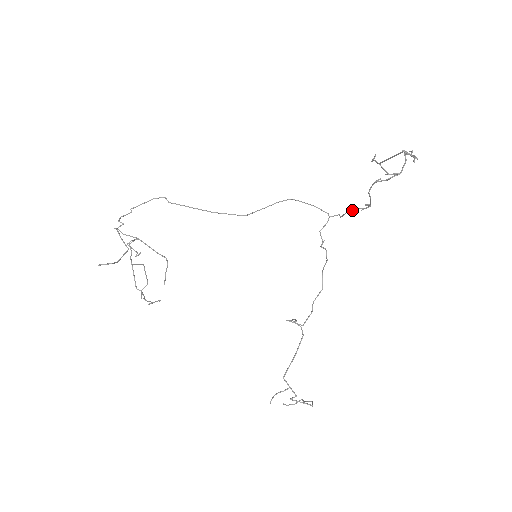
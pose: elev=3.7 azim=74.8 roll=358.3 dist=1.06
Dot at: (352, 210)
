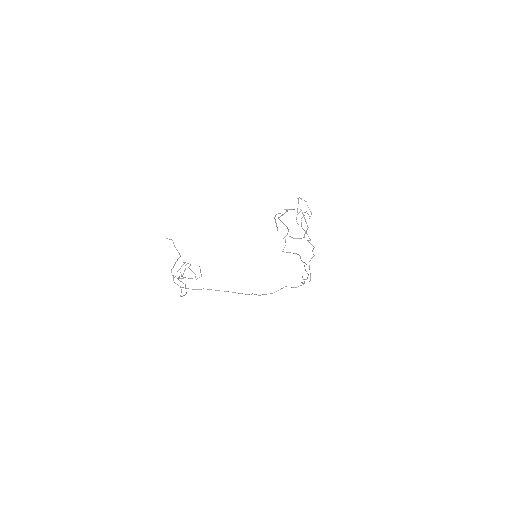
Dot at: occluded
